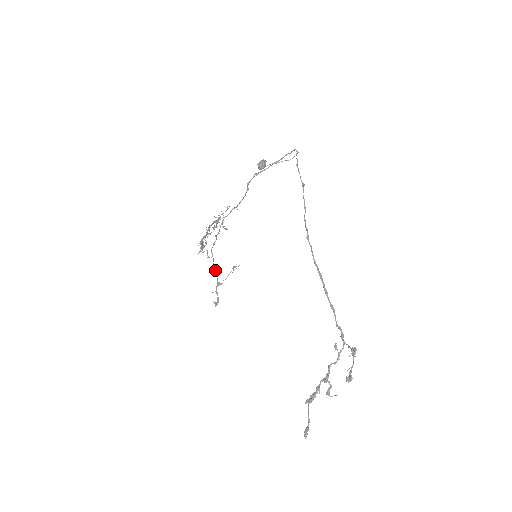
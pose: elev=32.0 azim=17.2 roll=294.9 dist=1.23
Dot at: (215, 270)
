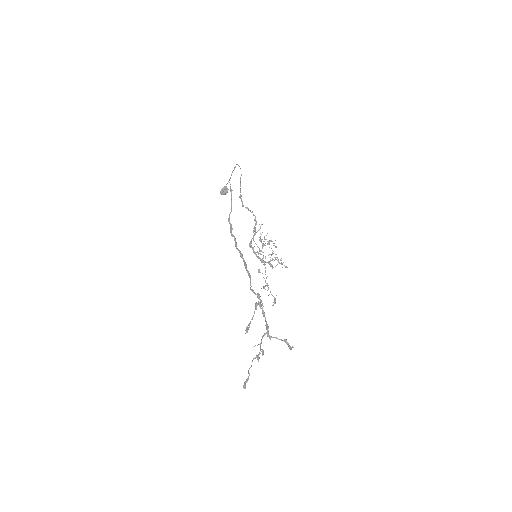
Dot at: (266, 277)
